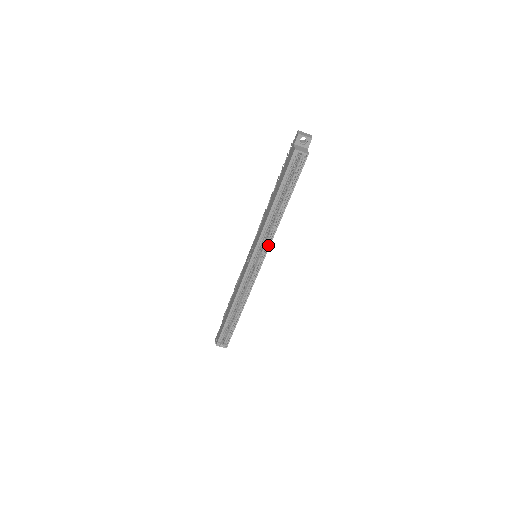
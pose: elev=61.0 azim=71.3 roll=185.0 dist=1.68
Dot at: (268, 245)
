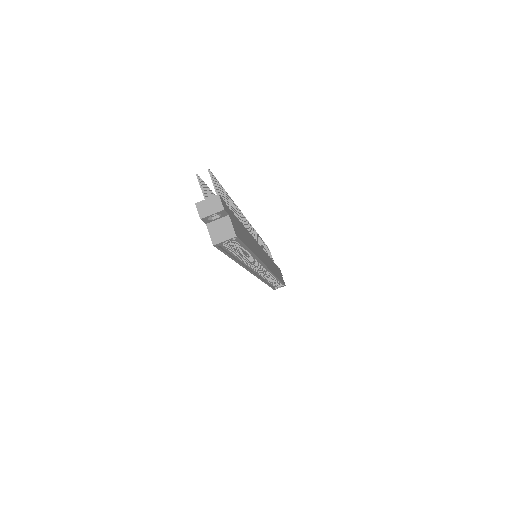
Dot at: occluded
